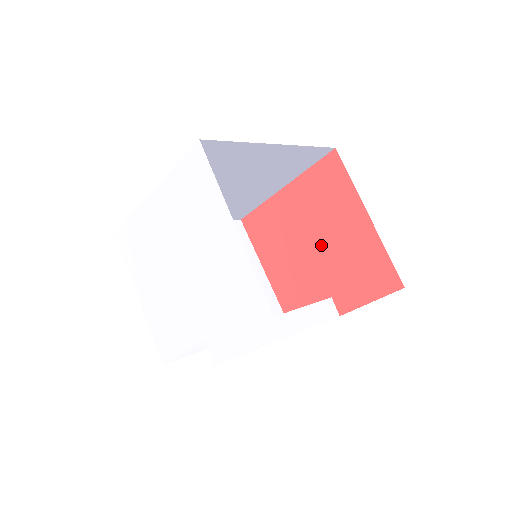
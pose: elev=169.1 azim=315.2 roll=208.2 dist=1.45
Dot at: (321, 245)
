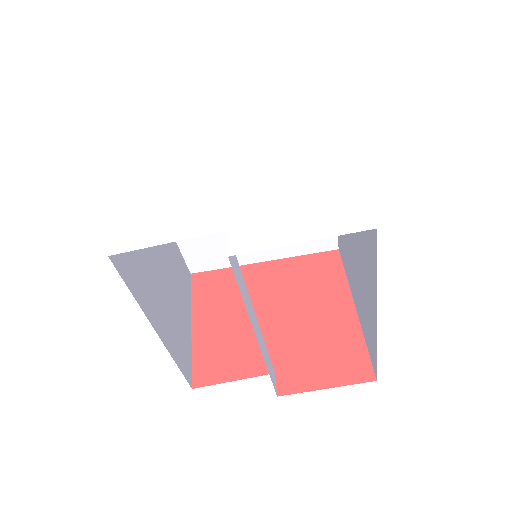
Dot at: (286, 319)
